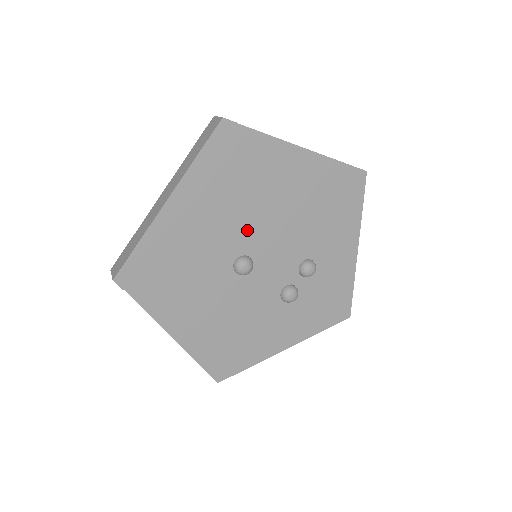
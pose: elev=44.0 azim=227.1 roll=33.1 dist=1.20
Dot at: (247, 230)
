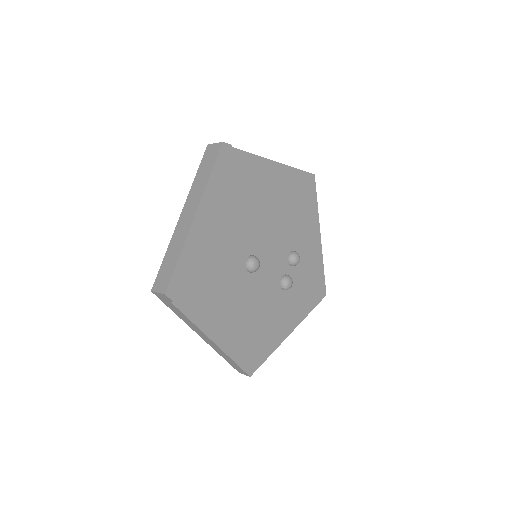
Dot at: (250, 233)
